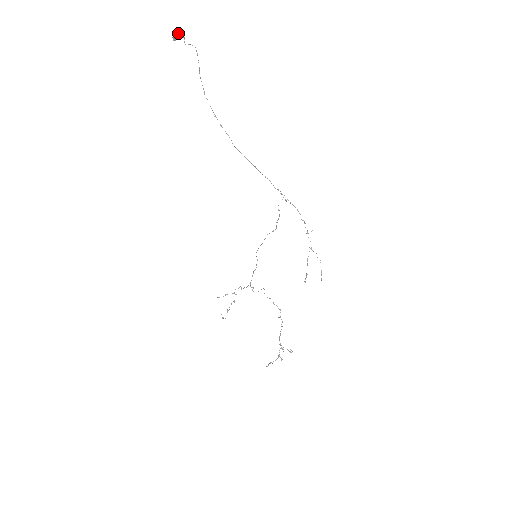
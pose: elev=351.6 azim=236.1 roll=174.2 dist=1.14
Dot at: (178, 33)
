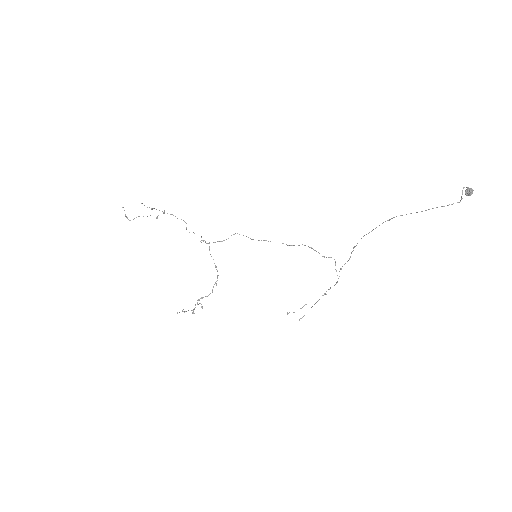
Dot at: occluded
